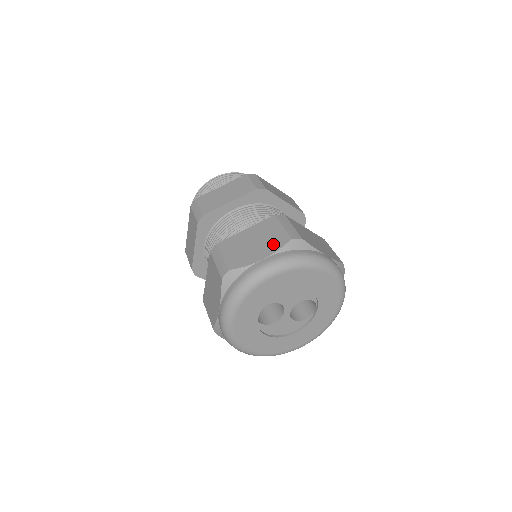
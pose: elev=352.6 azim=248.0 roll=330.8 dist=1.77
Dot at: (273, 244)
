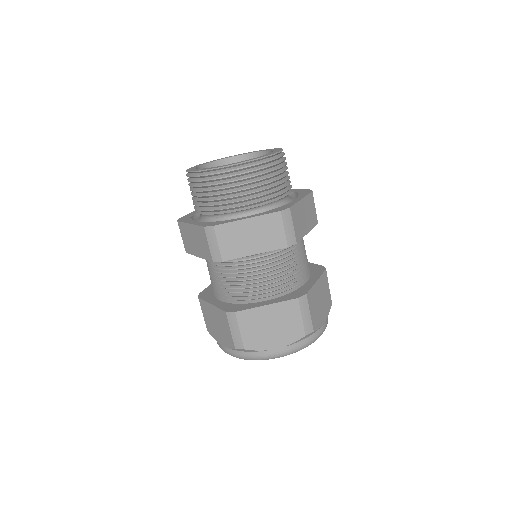
Dot at: (289, 336)
